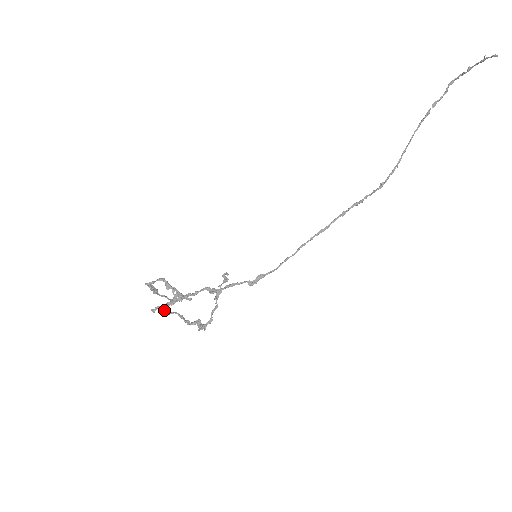
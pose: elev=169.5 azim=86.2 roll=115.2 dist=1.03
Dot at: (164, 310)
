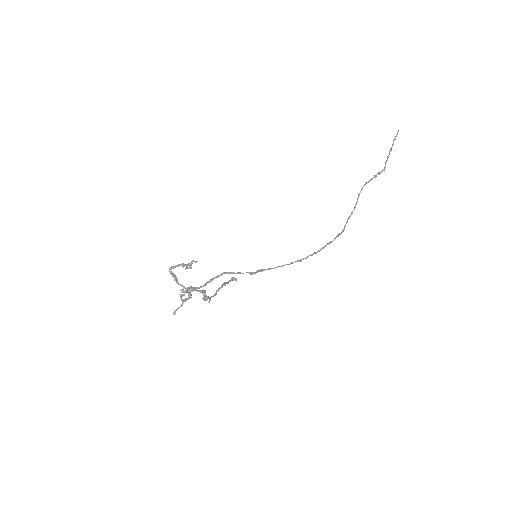
Dot at: (180, 295)
